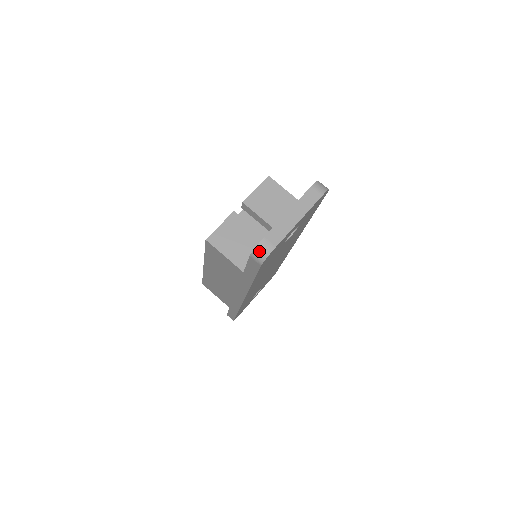
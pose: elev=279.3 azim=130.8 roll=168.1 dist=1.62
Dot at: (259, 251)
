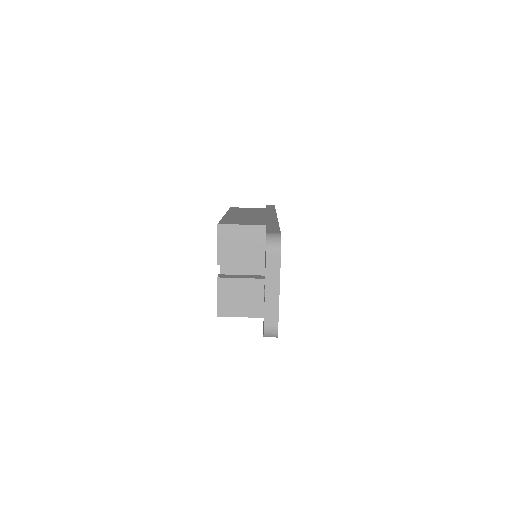
Dot at: (268, 336)
